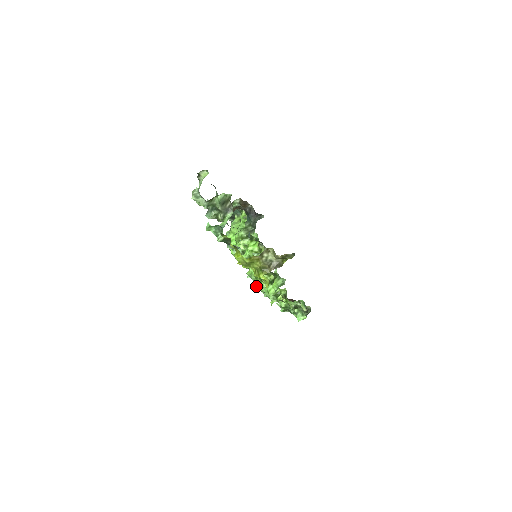
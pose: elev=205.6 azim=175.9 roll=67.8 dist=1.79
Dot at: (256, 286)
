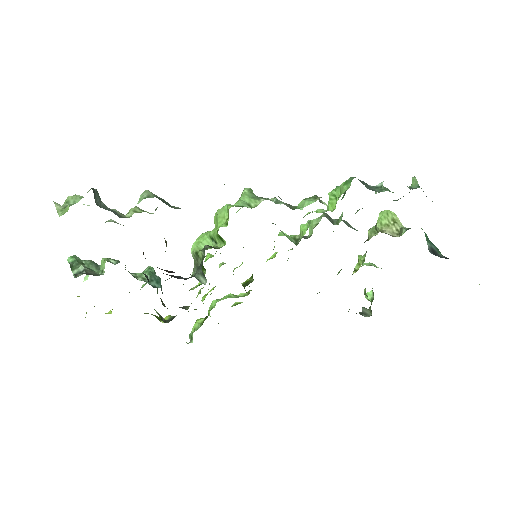
Dot at: occluded
